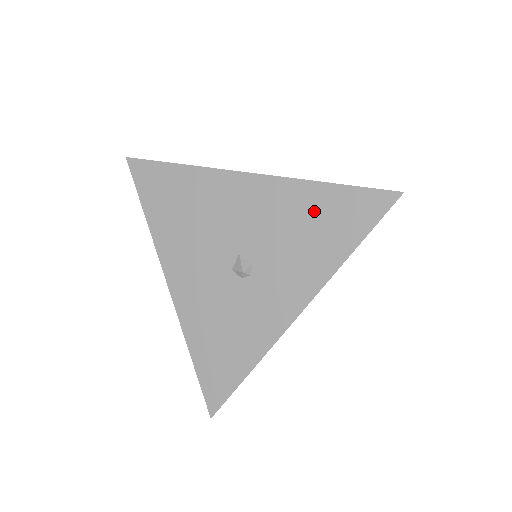
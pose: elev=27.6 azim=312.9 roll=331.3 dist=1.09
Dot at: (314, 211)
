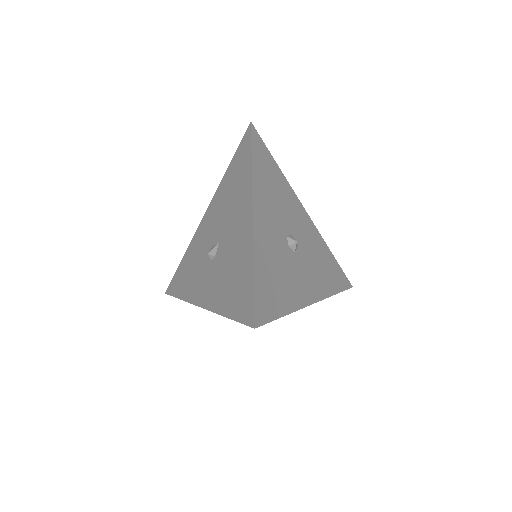
Dot at: (240, 272)
